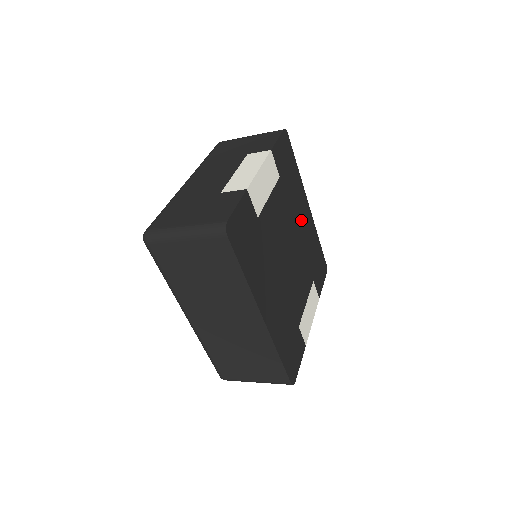
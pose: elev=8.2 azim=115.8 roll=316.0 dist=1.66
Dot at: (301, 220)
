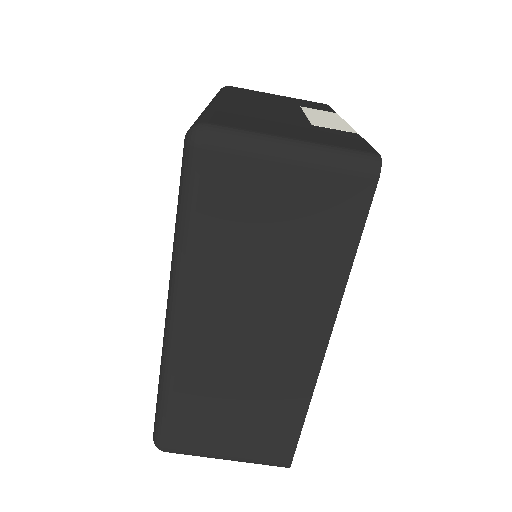
Dot at: occluded
